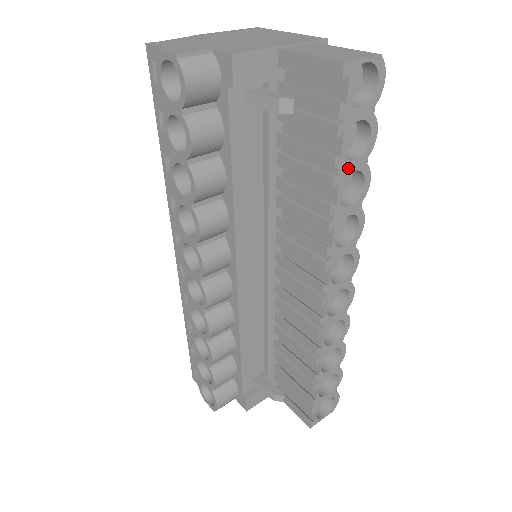
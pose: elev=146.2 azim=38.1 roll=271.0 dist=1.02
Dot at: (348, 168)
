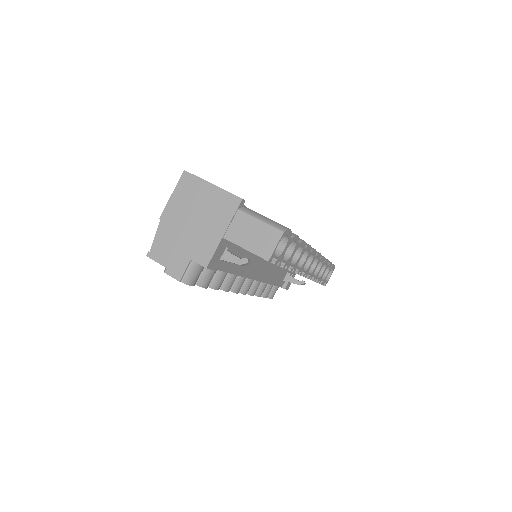
Dot at: (291, 258)
